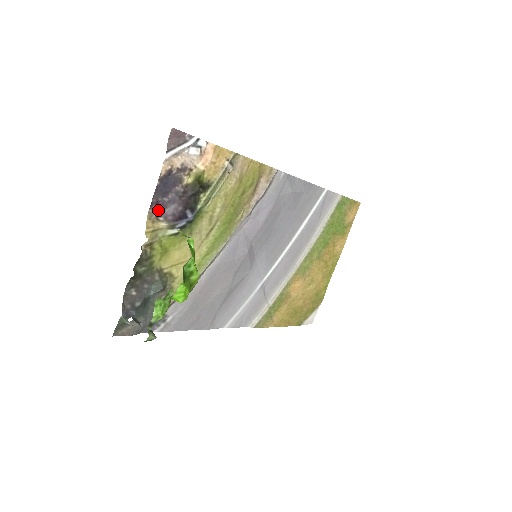
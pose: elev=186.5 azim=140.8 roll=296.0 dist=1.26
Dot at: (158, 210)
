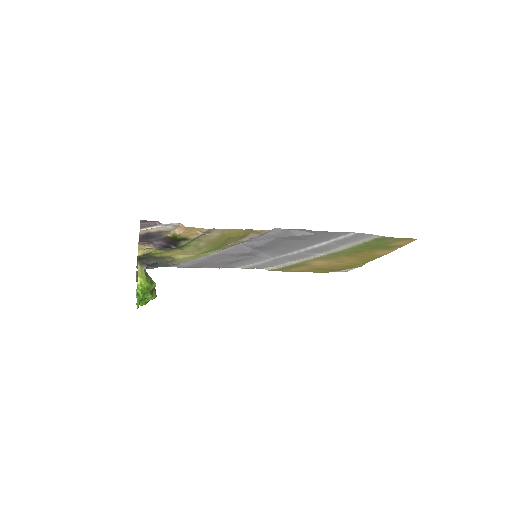
Dot at: (147, 242)
